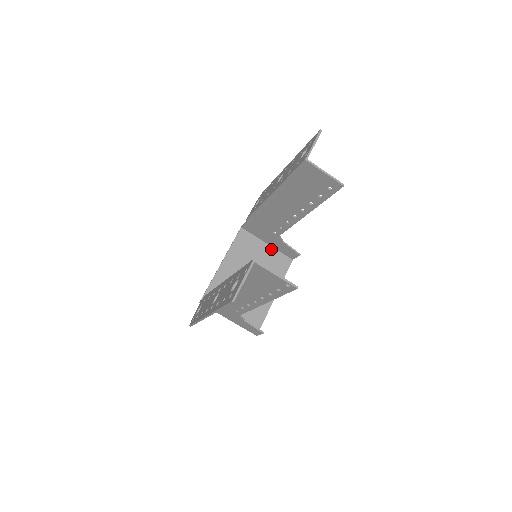
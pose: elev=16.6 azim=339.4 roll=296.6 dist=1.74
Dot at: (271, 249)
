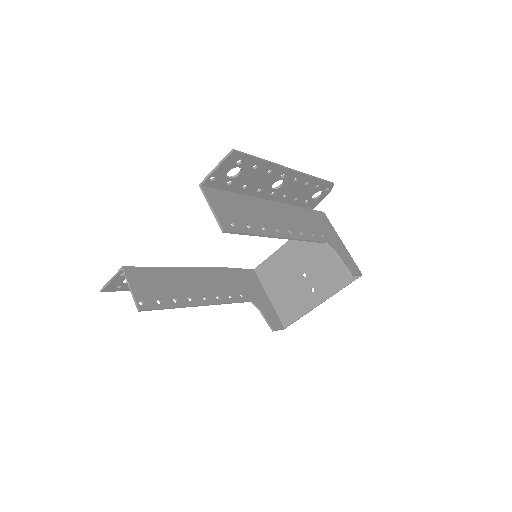
Dot at: occluded
